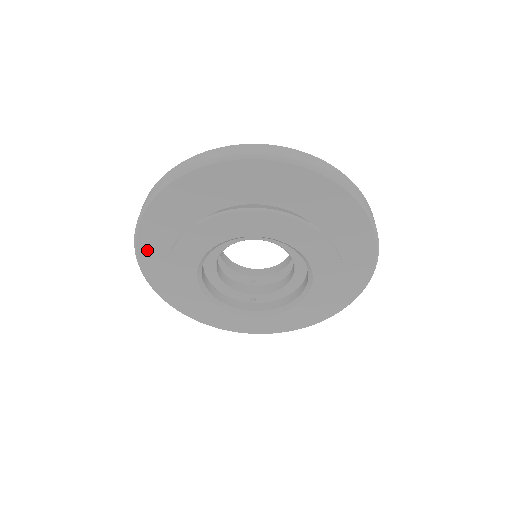
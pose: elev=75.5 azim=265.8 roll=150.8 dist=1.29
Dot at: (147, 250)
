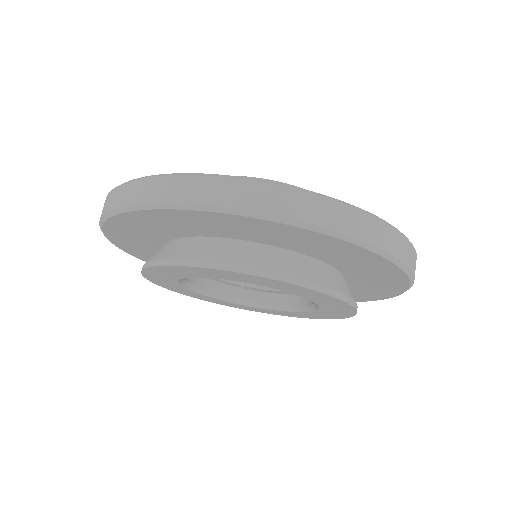
Dot at: (117, 234)
